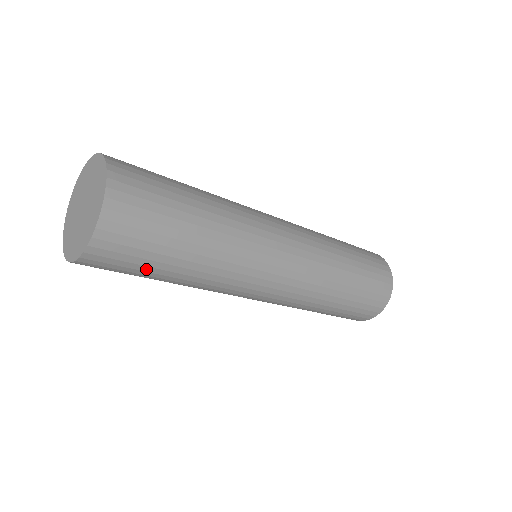
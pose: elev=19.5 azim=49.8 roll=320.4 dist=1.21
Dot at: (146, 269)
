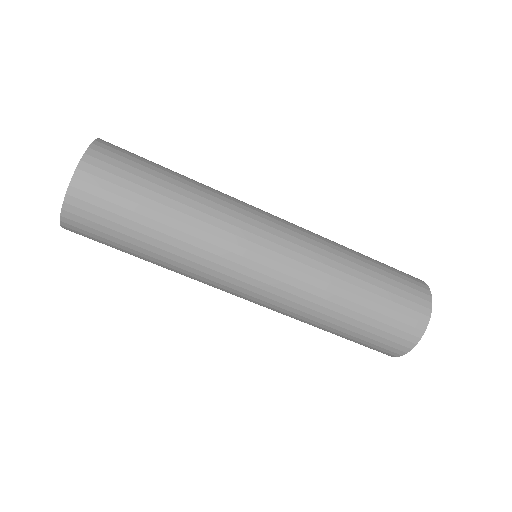
Dot at: (128, 215)
